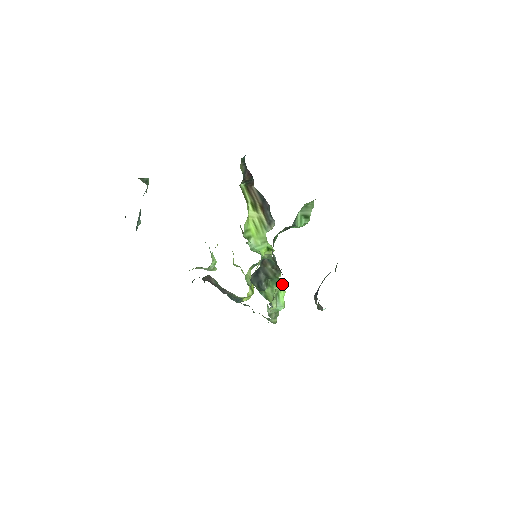
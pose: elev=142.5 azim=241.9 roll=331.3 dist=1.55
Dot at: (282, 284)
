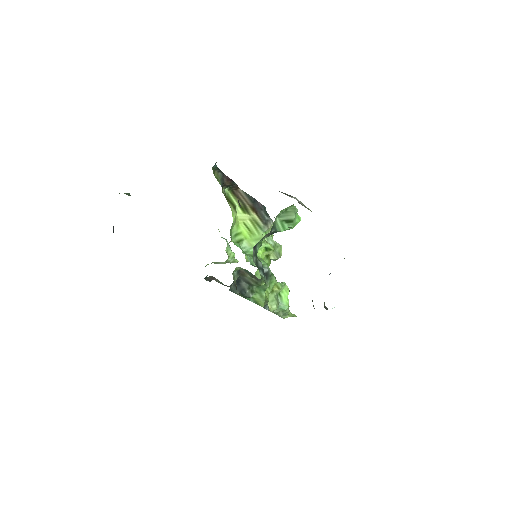
Dot at: (281, 285)
